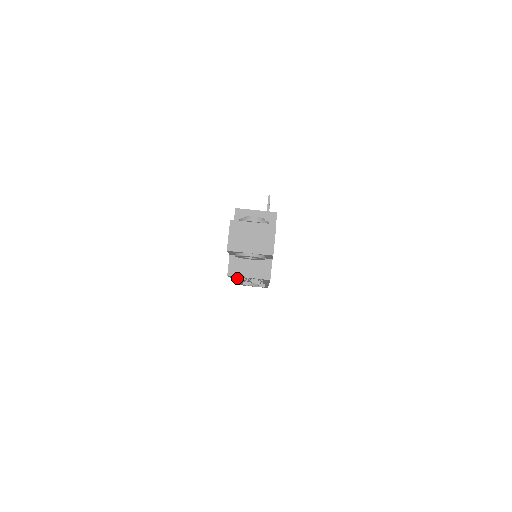
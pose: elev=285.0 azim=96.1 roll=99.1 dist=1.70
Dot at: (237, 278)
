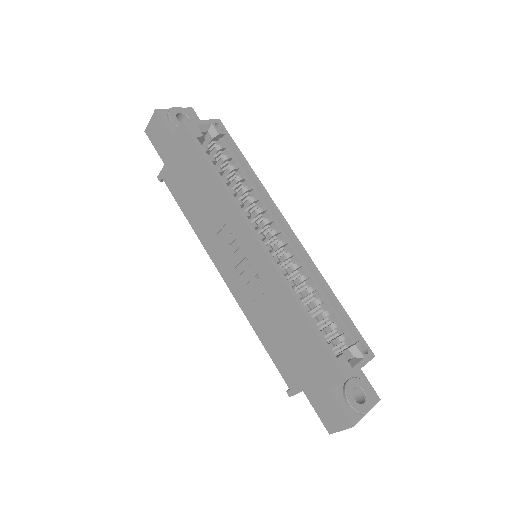
Dot at: (240, 211)
